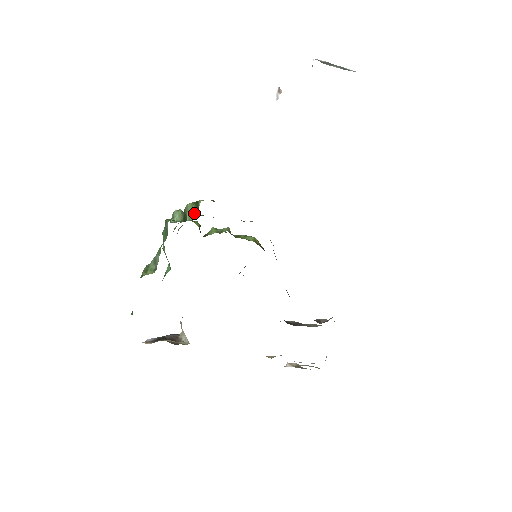
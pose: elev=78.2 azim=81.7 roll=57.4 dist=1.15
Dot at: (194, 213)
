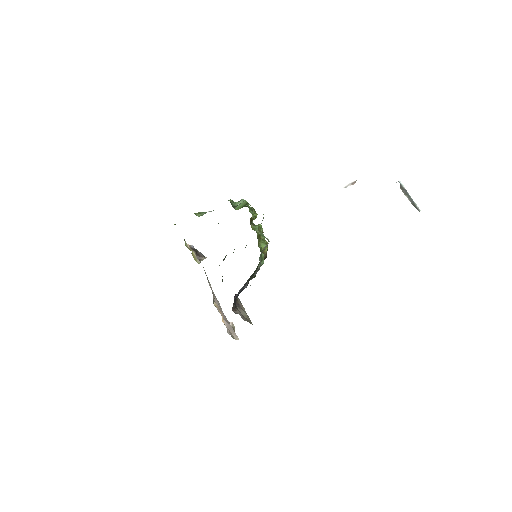
Dot at: (240, 207)
